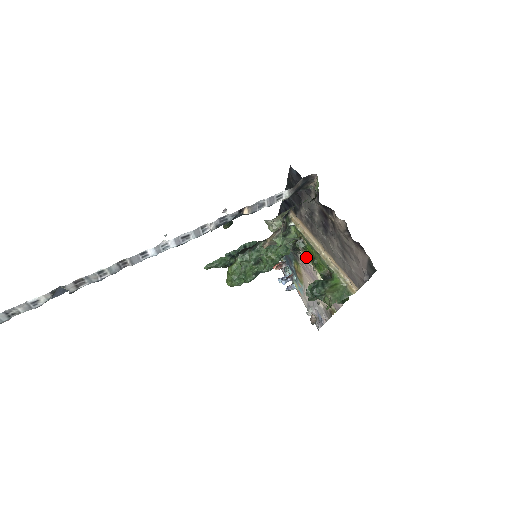
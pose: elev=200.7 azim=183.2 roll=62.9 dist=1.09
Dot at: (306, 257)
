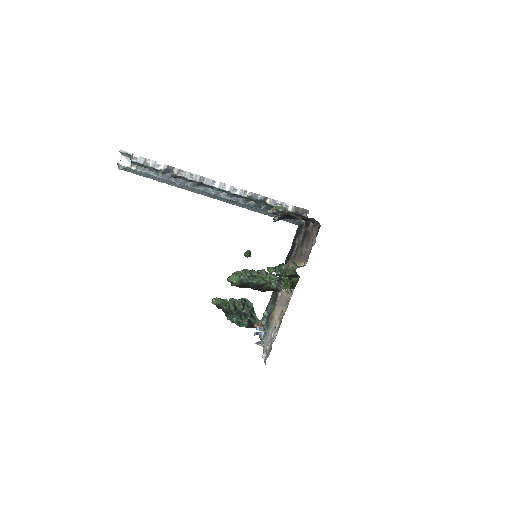
Dot at: (283, 288)
